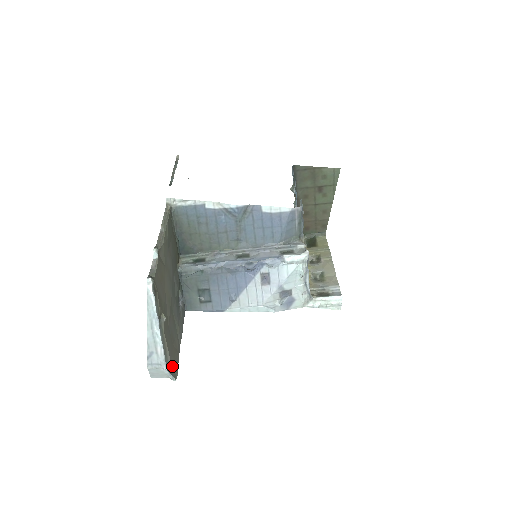
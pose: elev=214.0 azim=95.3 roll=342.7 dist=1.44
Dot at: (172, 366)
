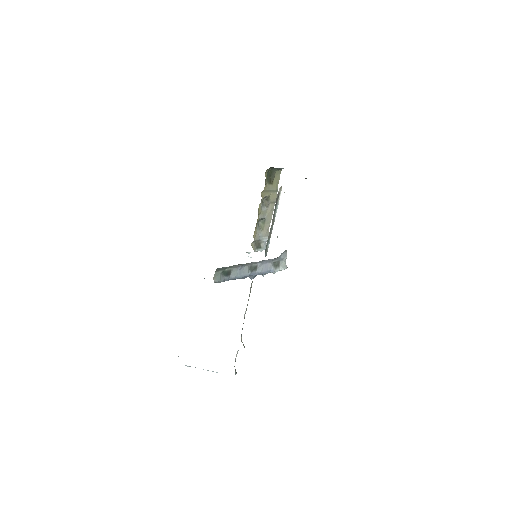
Dot at: occluded
